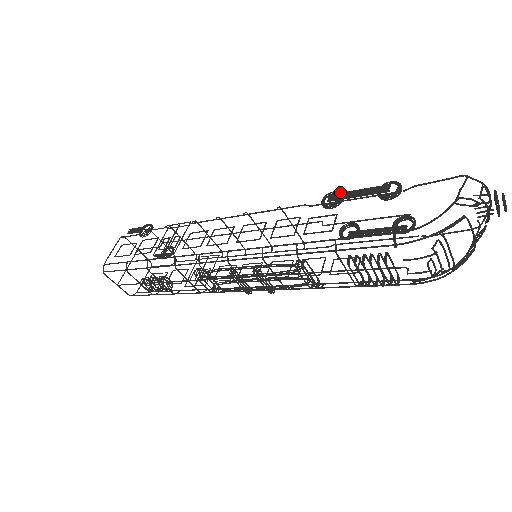
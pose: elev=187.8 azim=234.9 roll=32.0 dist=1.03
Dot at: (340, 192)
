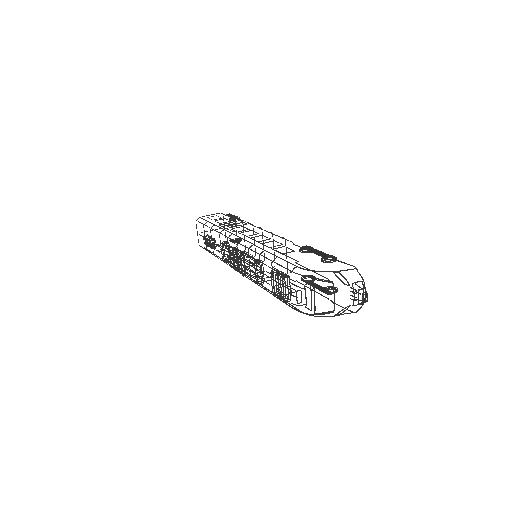
Dot at: occluded
